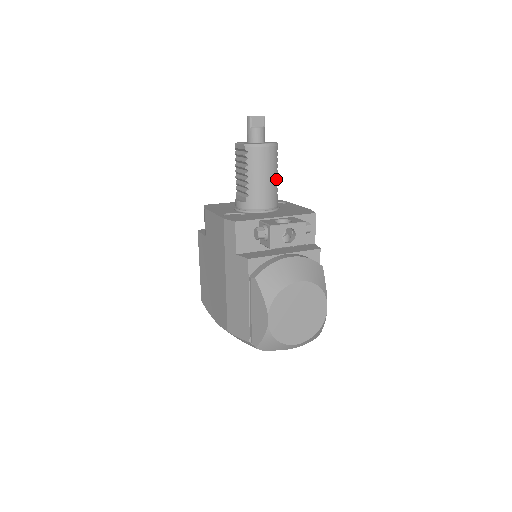
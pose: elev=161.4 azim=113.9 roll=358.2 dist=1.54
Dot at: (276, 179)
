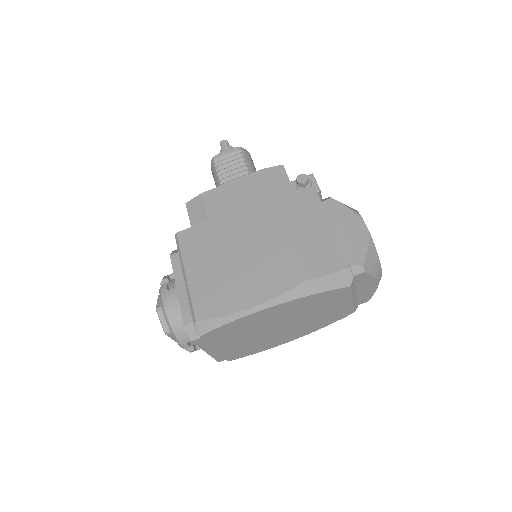
Dot at: occluded
